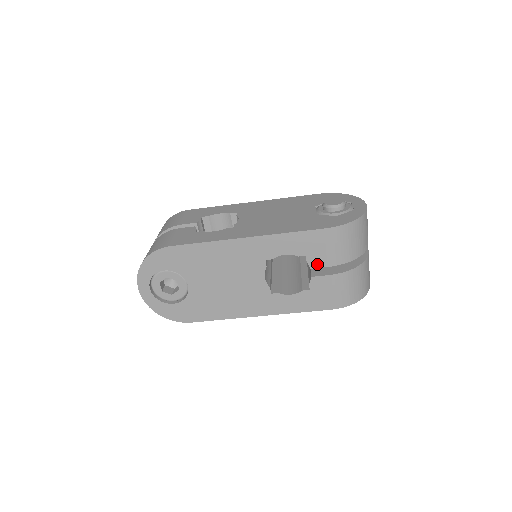
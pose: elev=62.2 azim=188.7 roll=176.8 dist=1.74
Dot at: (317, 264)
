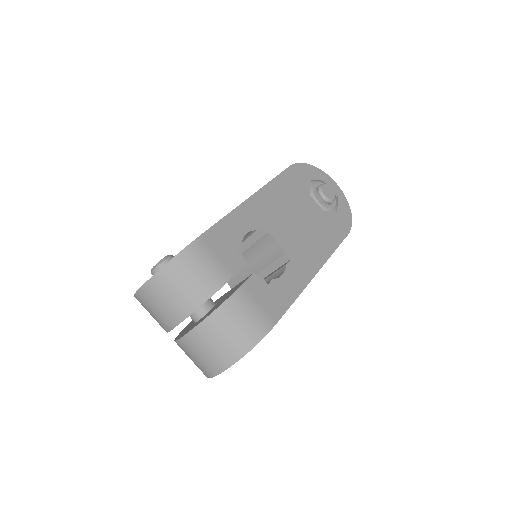
Dot at: occluded
